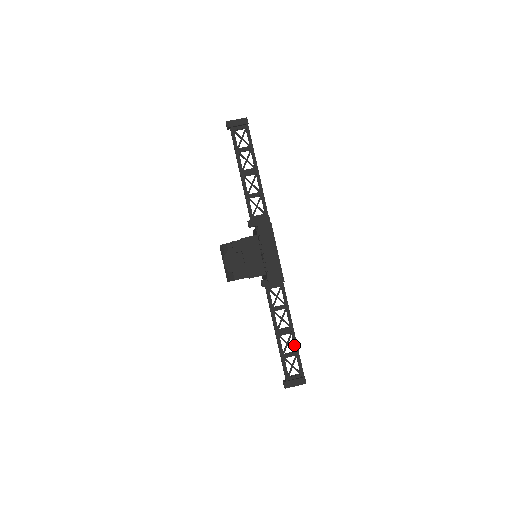
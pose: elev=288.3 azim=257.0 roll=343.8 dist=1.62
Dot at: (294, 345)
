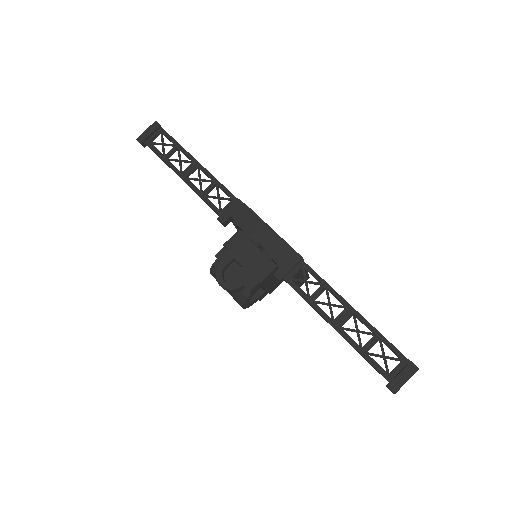
Dot at: (368, 328)
